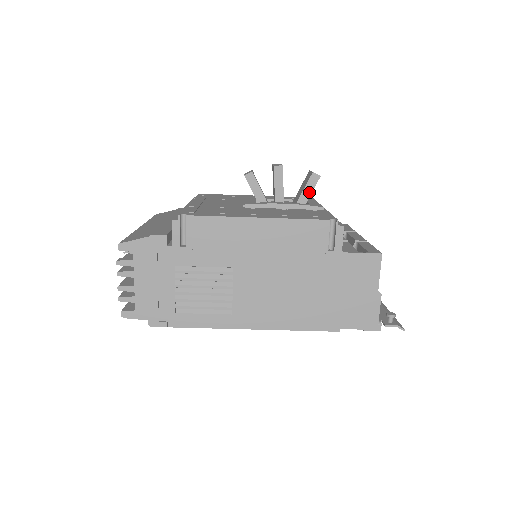
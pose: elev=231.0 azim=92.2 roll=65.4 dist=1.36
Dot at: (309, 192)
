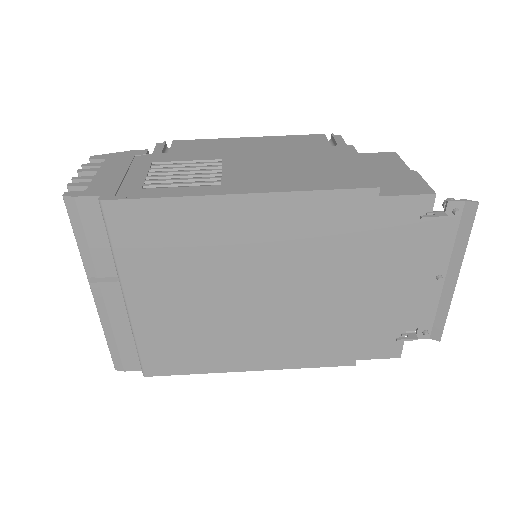
Dot at: occluded
